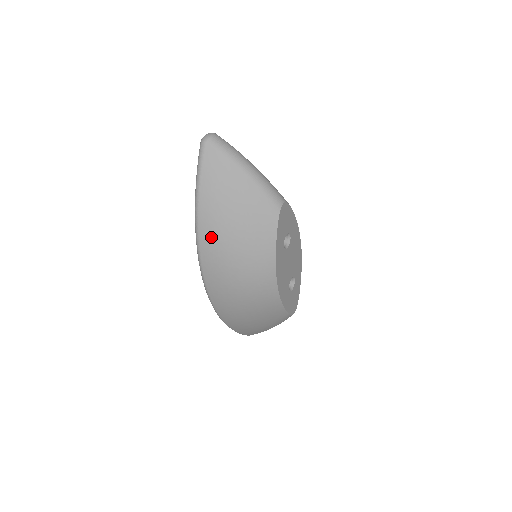
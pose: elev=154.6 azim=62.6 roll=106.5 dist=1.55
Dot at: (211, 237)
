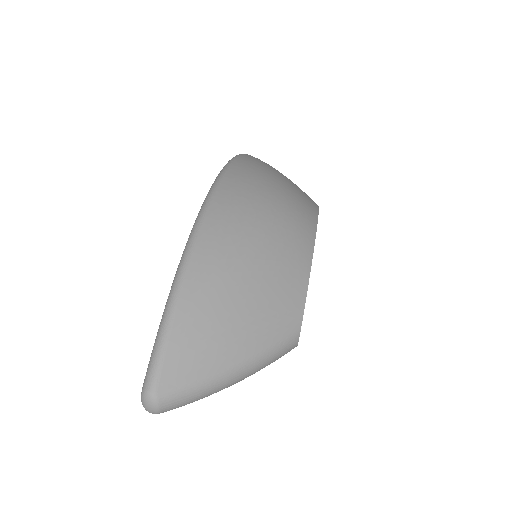
Dot at: occluded
